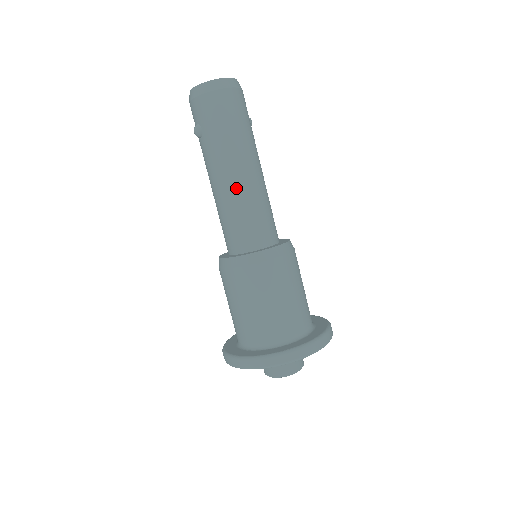
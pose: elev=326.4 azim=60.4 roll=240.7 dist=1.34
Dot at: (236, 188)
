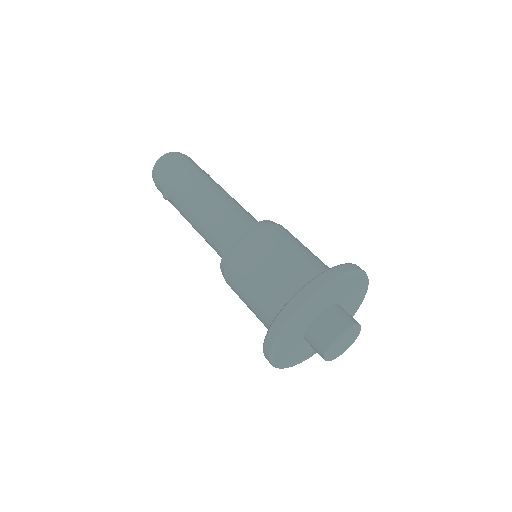
Dot at: (205, 205)
